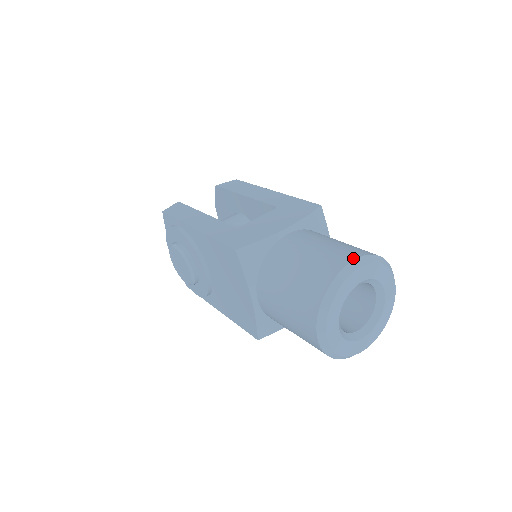
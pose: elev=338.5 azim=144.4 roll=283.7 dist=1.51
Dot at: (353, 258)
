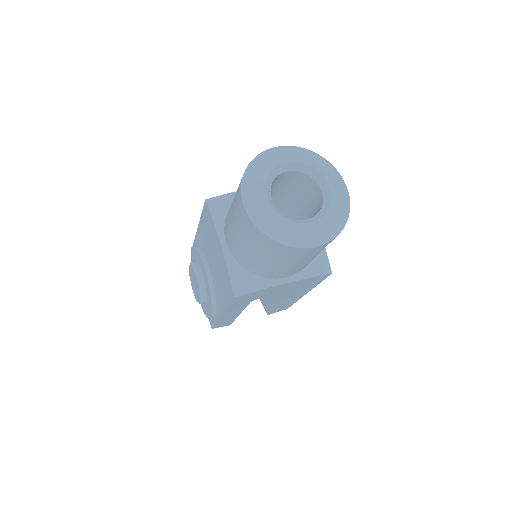
Dot at: occluded
